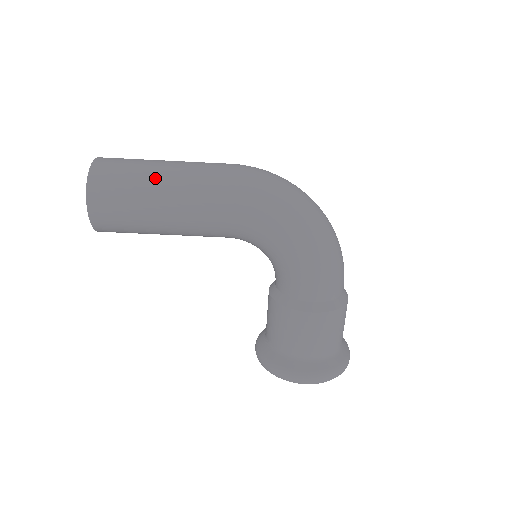
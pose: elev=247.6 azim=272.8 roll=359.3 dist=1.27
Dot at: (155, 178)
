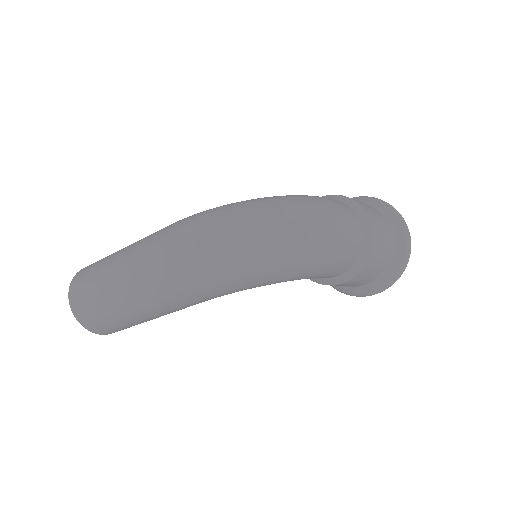
Dot at: (122, 311)
